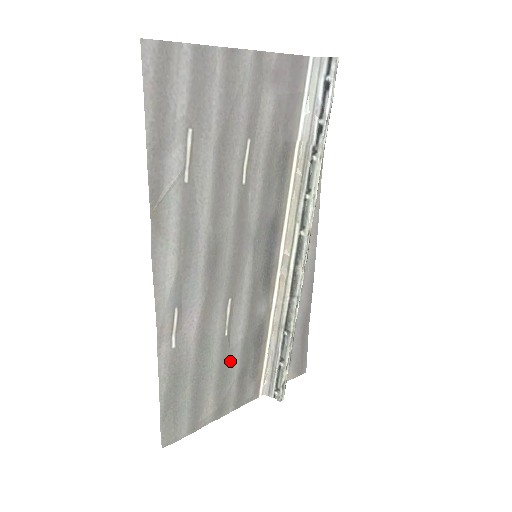
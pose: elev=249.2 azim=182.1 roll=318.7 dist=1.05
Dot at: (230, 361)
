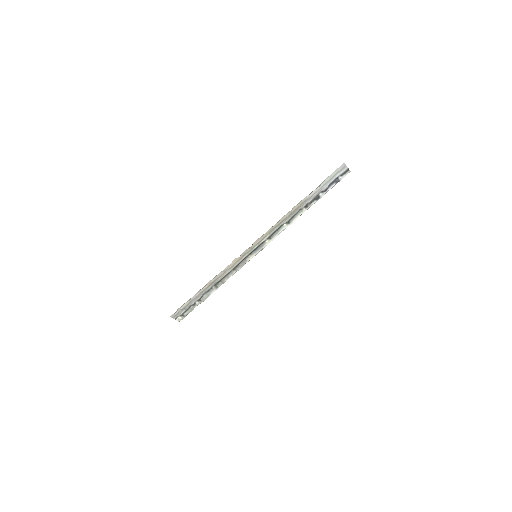
Dot at: occluded
